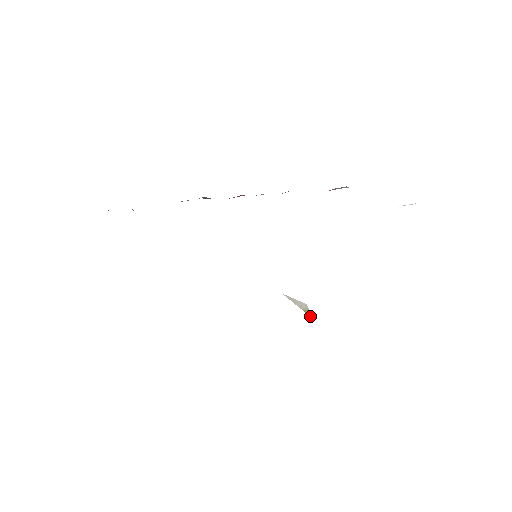
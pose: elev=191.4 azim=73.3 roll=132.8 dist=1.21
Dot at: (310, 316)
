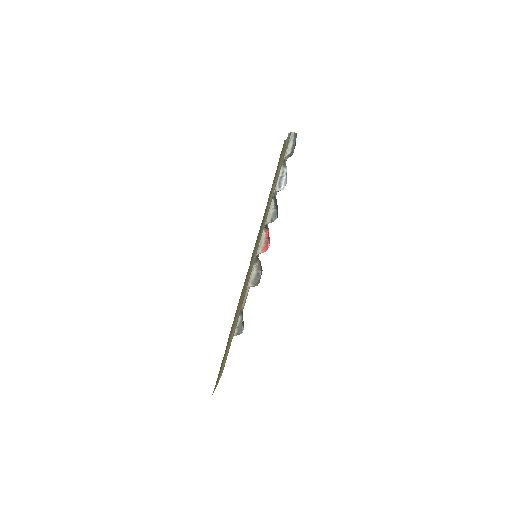
Dot at: occluded
